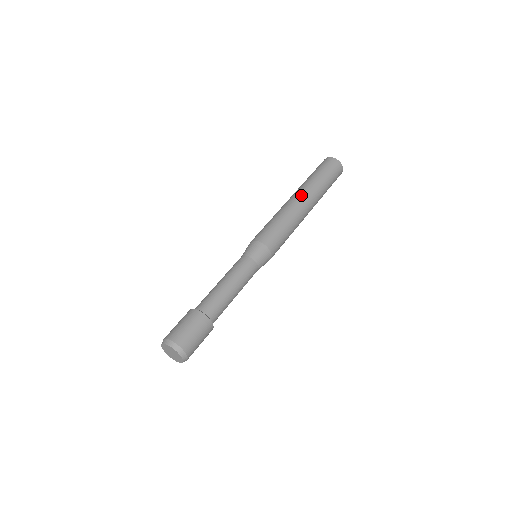
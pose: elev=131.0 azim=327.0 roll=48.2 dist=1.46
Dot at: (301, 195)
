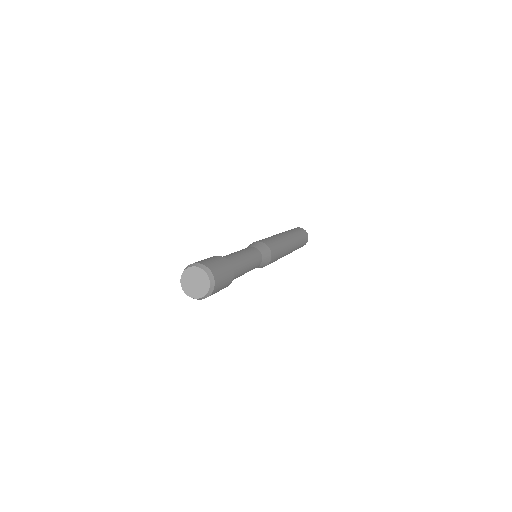
Dot at: occluded
